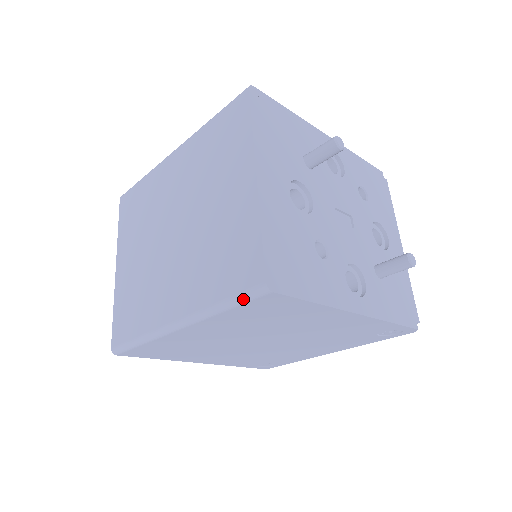
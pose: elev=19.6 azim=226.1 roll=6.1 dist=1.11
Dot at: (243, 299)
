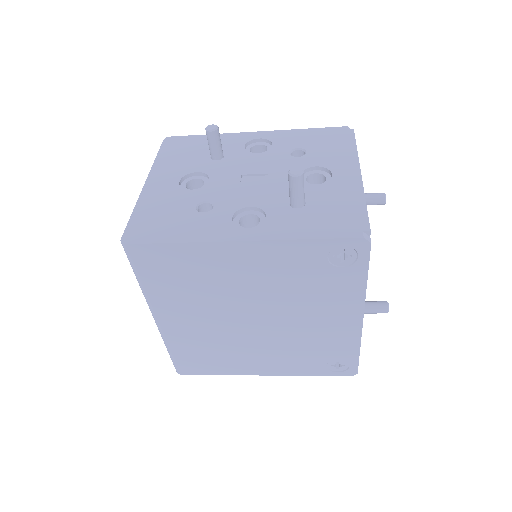
Dot at: (130, 263)
